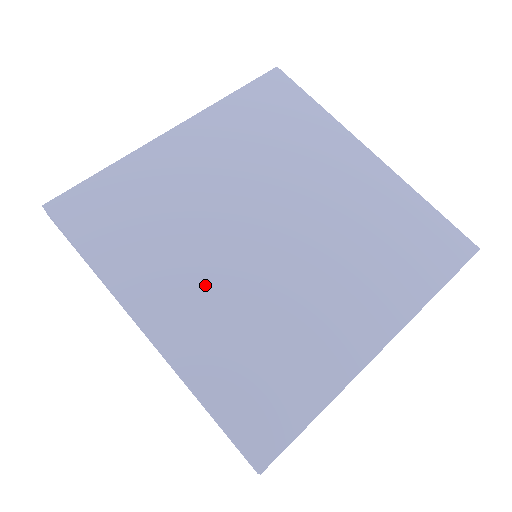
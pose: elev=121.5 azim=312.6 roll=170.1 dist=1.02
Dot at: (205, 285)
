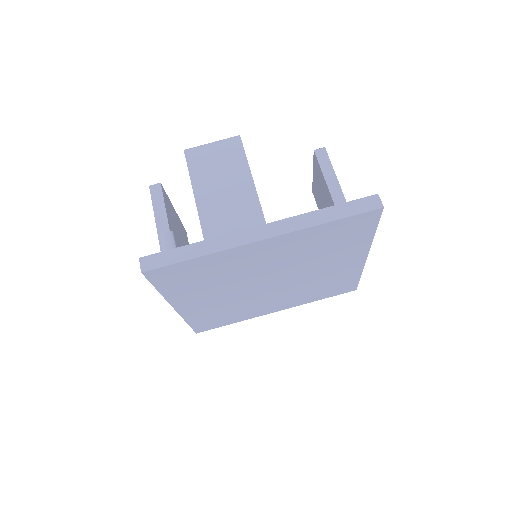
Dot at: (217, 299)
